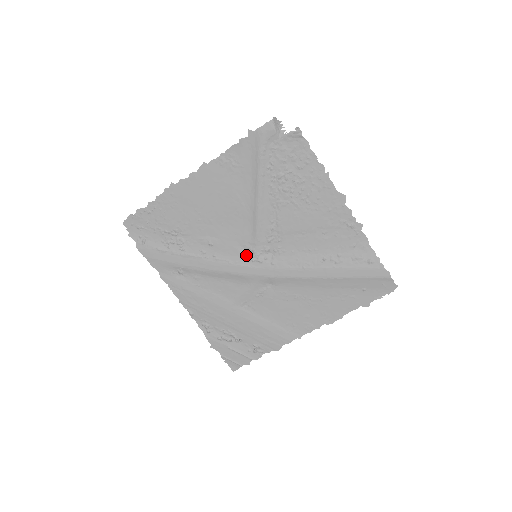
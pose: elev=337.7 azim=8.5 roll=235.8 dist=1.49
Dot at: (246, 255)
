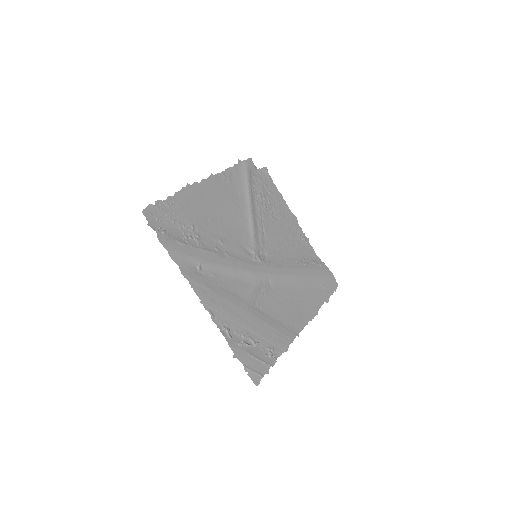
Dot at: (249, 255)
